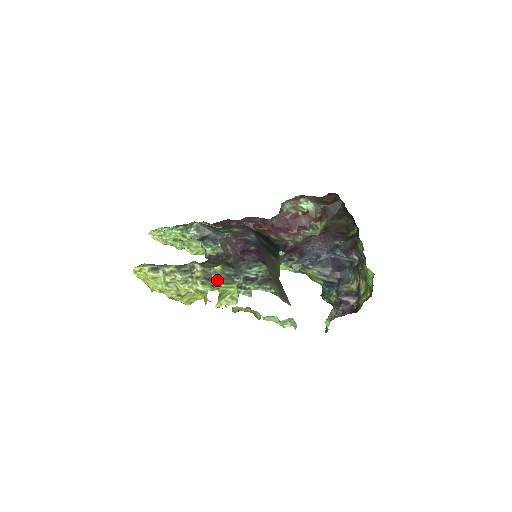
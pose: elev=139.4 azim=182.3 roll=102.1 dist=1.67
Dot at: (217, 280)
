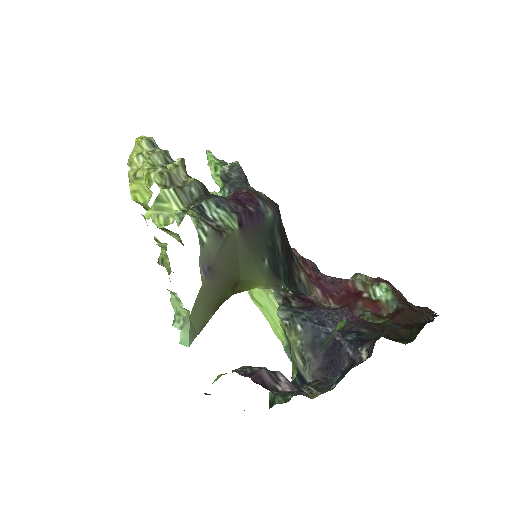
Dot at: occluded
